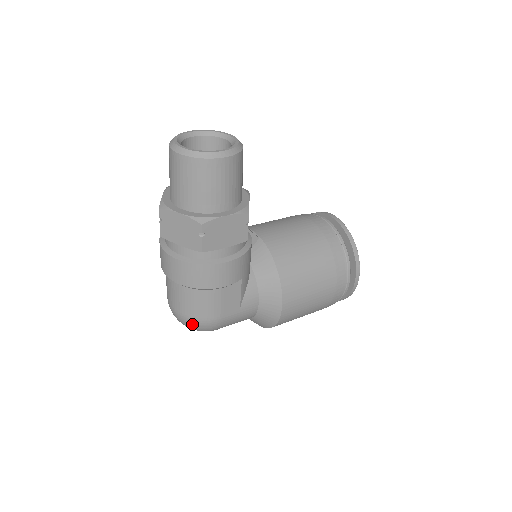
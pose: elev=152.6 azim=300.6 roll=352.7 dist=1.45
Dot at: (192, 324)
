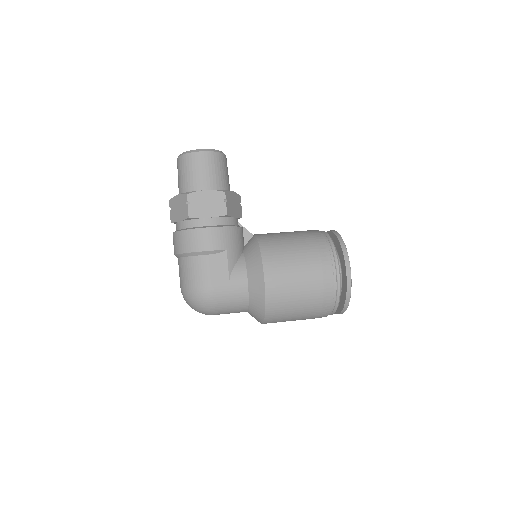
Dot at: (191, 295)
